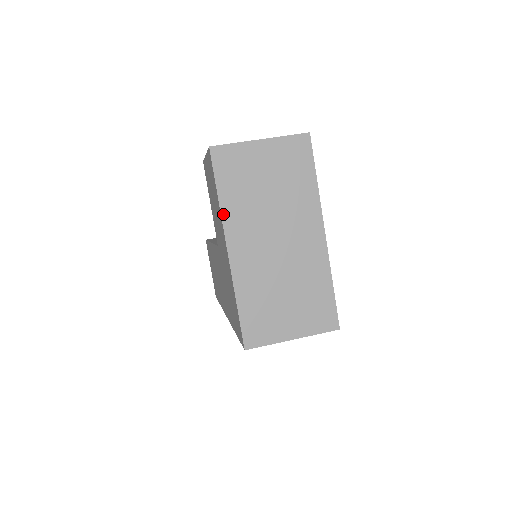
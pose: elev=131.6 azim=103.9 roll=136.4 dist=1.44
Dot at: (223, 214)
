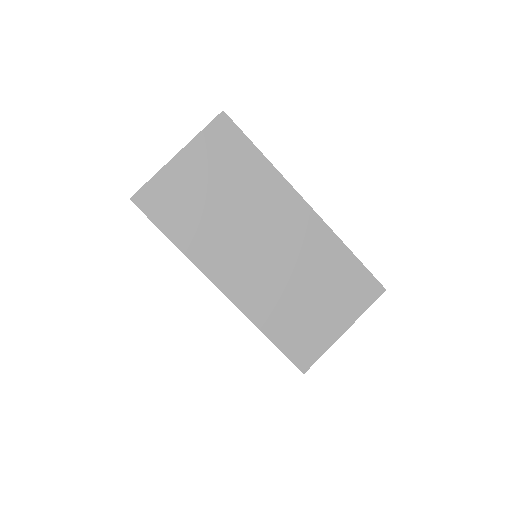
Dot at: (191, 257)
